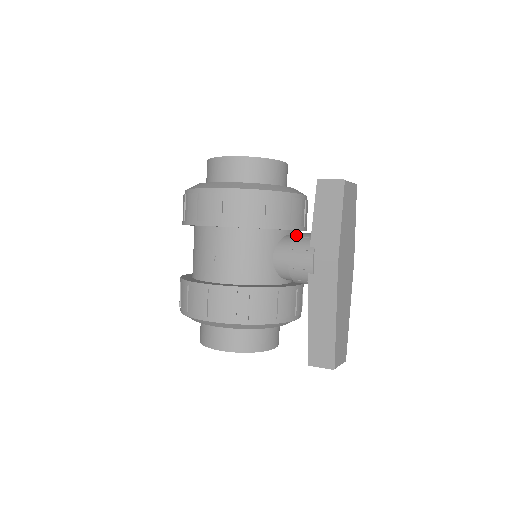
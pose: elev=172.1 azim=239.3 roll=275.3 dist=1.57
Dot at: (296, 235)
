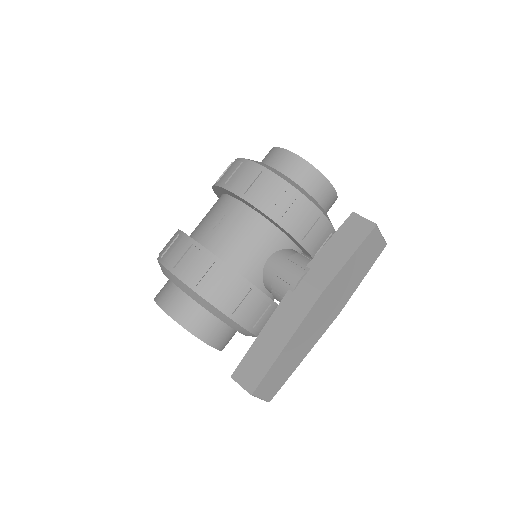
Dot at: occluded
